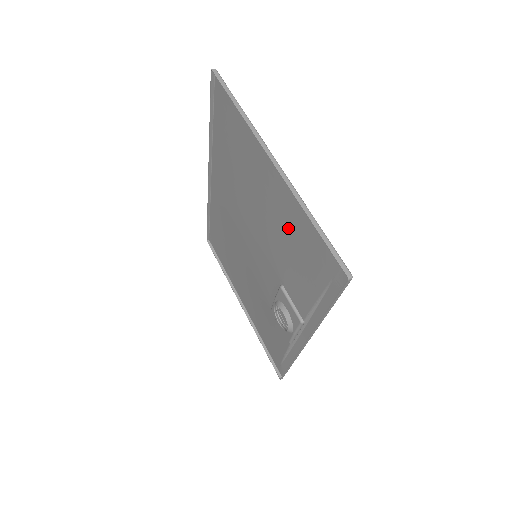
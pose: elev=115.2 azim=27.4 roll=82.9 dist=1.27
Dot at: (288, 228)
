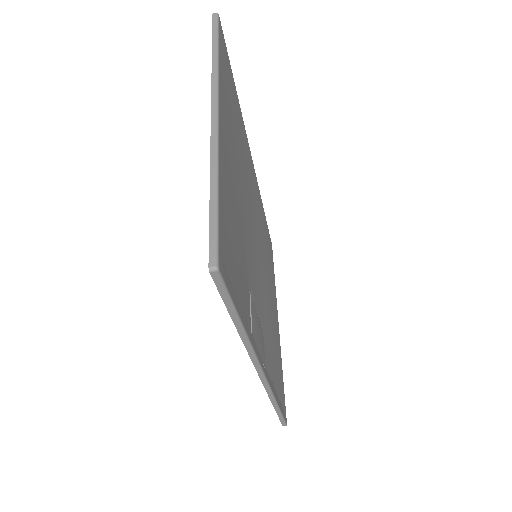
Dot at: (231, 207)
